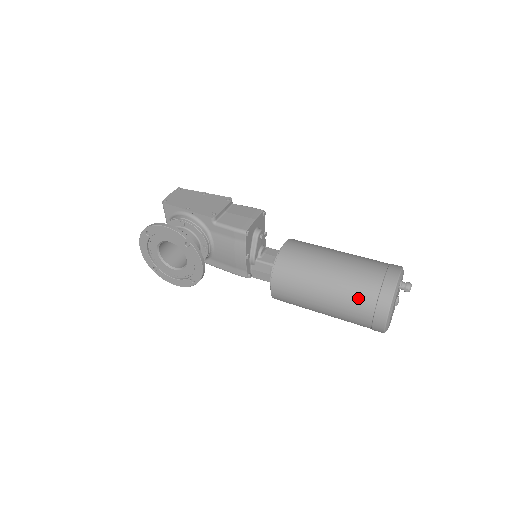
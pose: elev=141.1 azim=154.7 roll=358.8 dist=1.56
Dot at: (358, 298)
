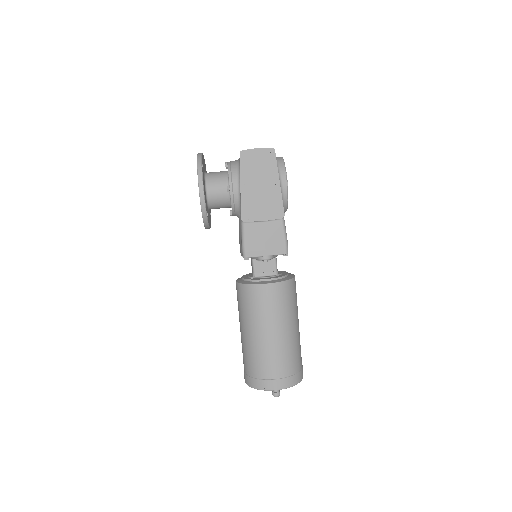
Dot at: (247, 361)
